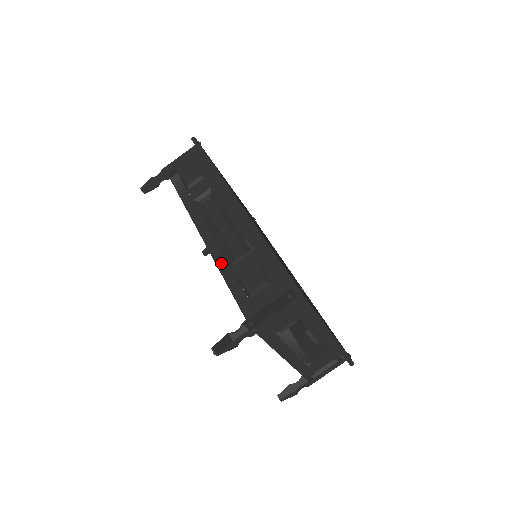
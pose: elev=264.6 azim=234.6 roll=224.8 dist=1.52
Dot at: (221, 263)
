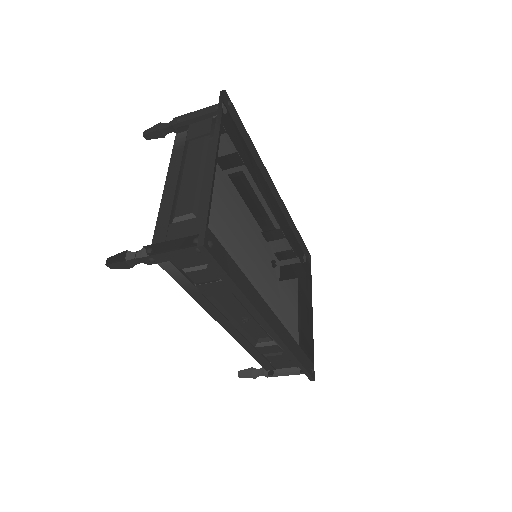
Dot at: (246, 346)
